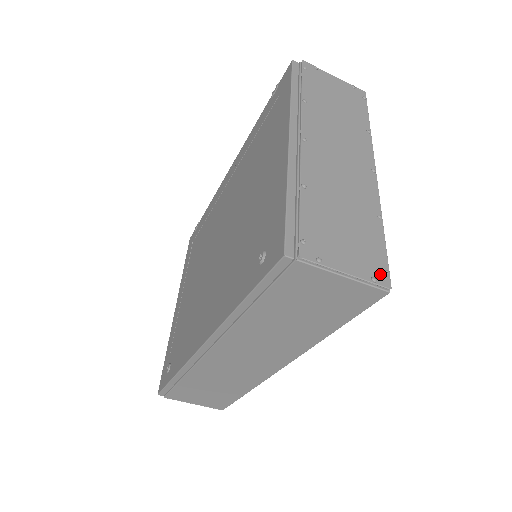
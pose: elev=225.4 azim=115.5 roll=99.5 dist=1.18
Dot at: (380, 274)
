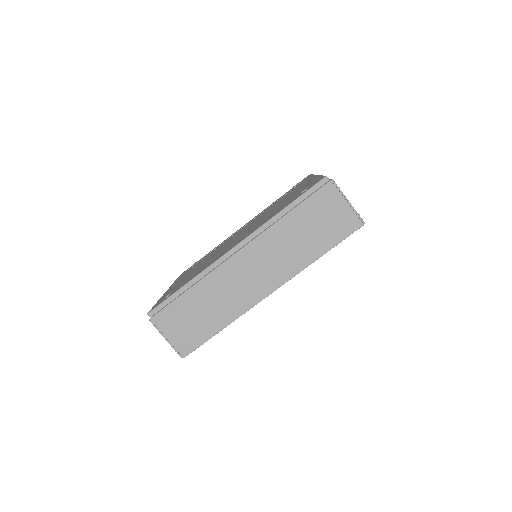
Dot at: occluded
